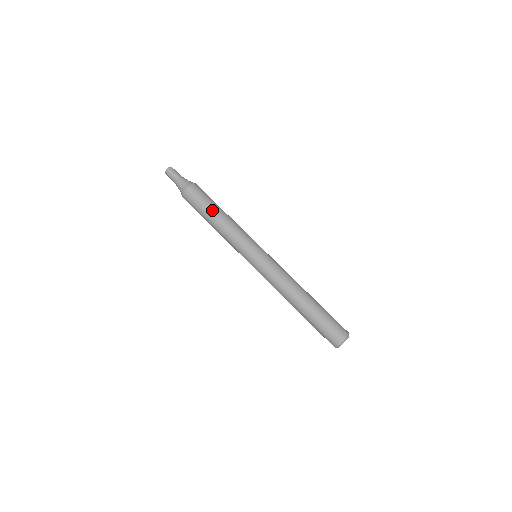
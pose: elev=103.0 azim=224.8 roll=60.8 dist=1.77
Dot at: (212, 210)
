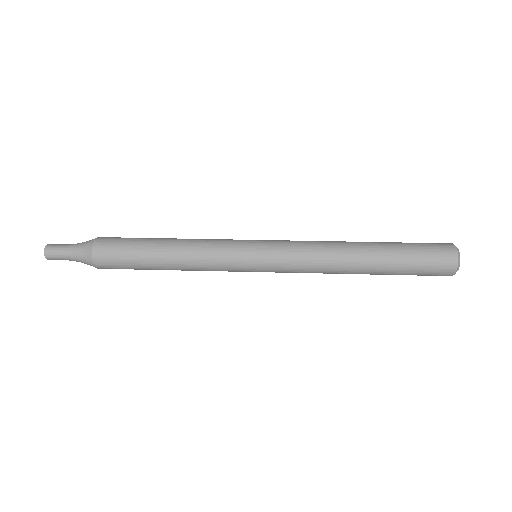
Dot at: occluded
